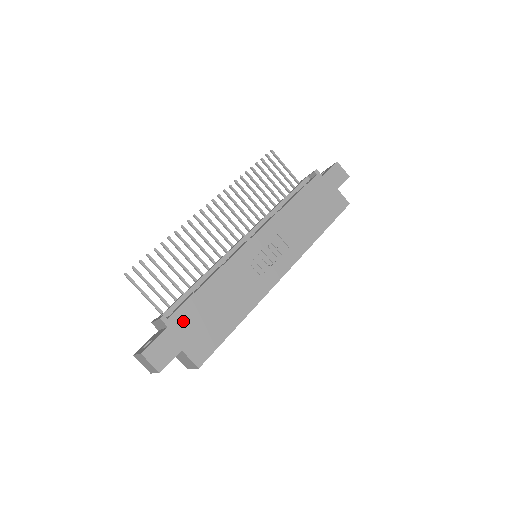
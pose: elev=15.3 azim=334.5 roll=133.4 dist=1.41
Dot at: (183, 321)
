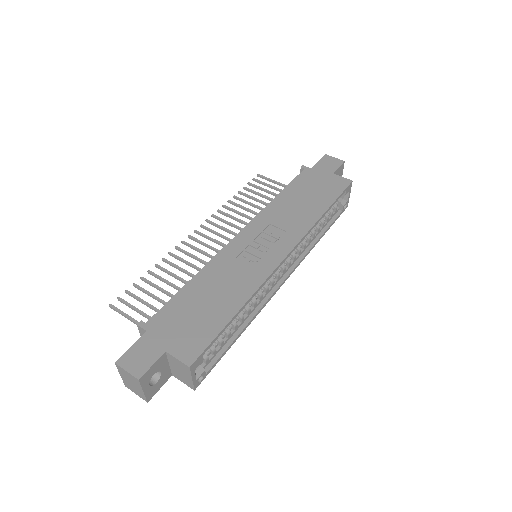
Dot at: (165, 322)
